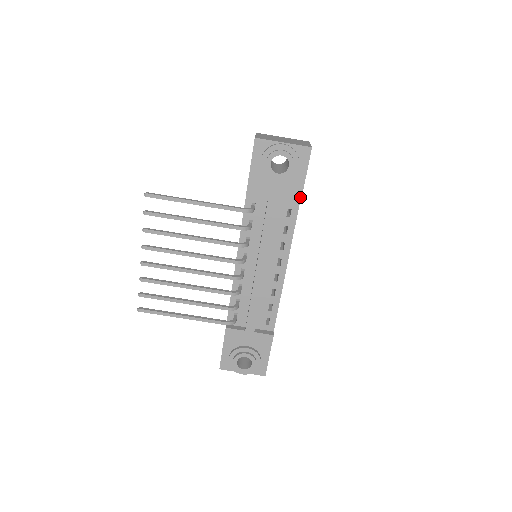
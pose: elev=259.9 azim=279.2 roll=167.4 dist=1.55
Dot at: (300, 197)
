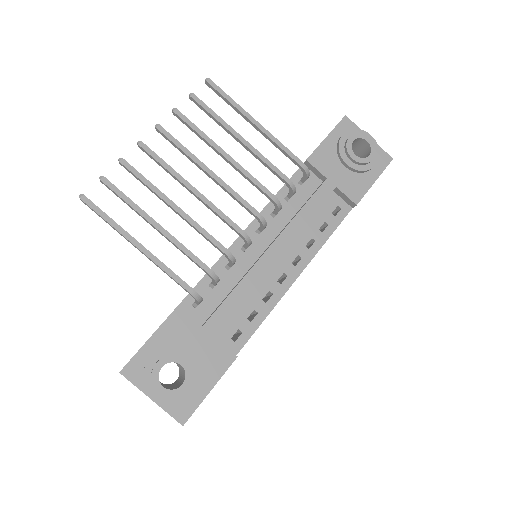
Dot at: (360, 197)
